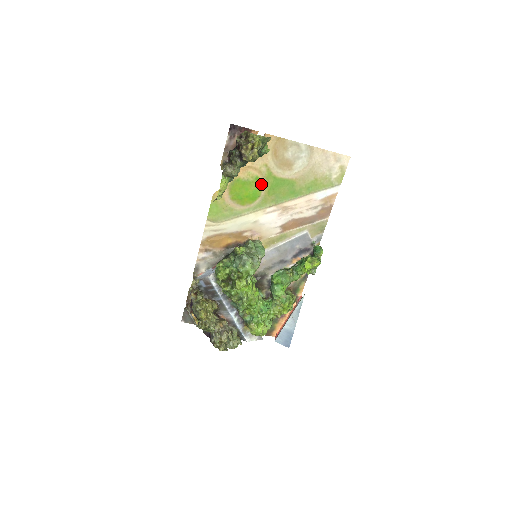
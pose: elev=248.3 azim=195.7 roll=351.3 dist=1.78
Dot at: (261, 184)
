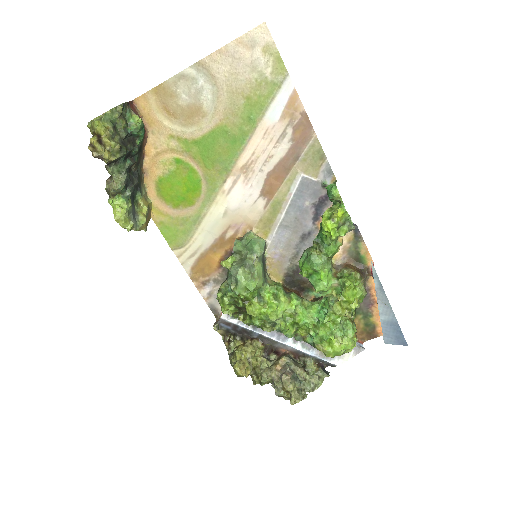
Dot at: (188, 163)
